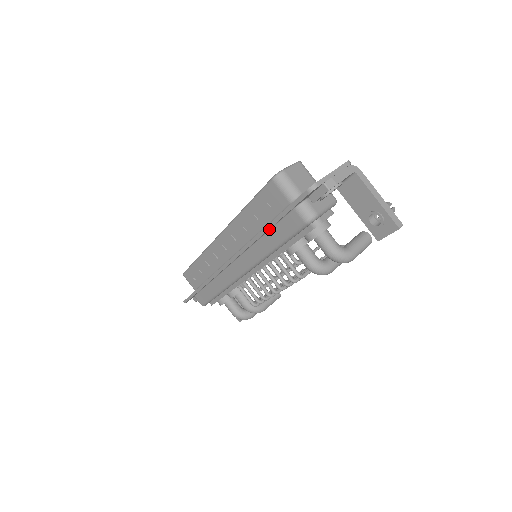
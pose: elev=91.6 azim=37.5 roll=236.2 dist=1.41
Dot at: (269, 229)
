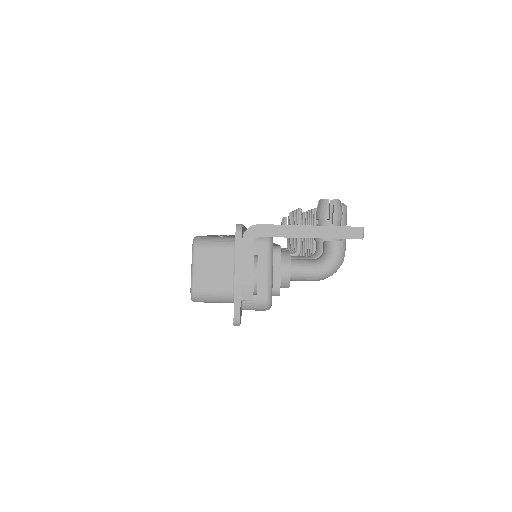
Dot at: occluded
